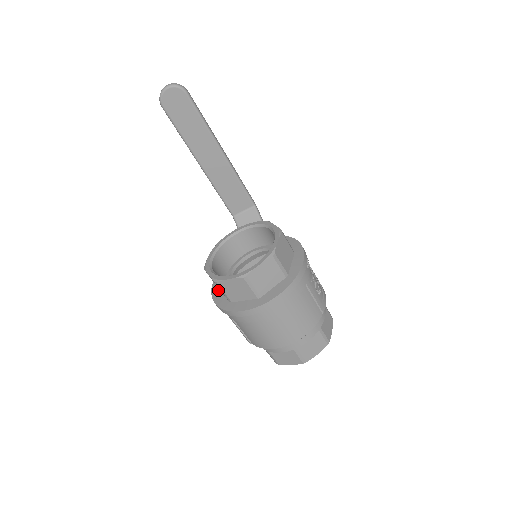
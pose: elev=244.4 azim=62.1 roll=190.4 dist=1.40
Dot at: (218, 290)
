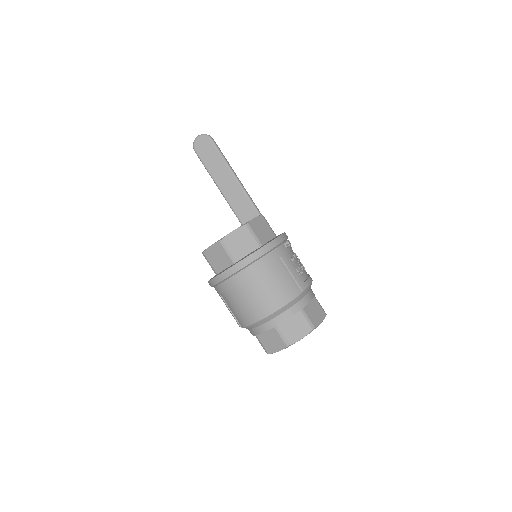
Dot at: occluded
